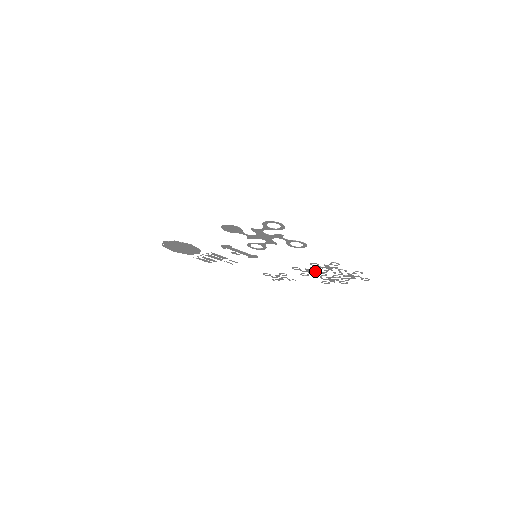
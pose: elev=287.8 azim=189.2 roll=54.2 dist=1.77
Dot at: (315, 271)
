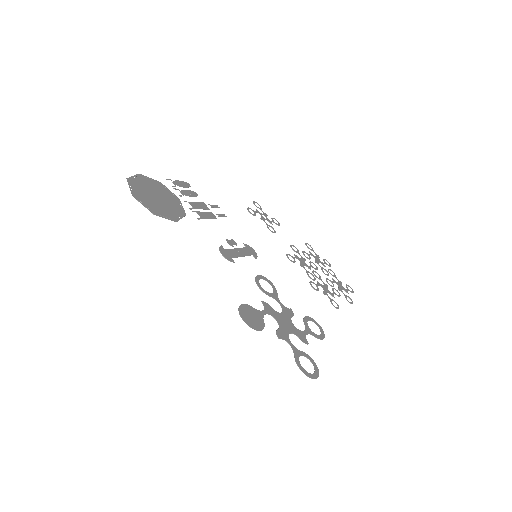
Dot at: (309, 267)
